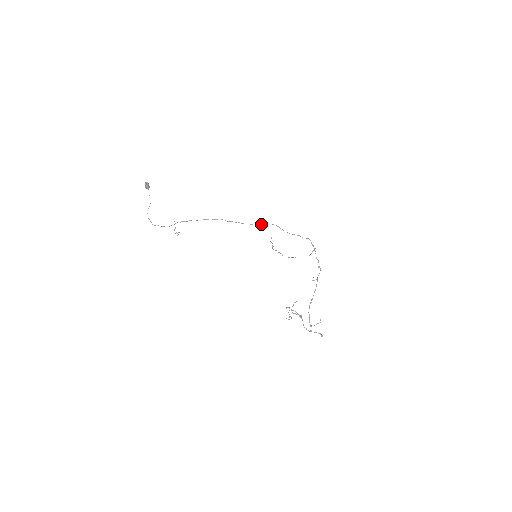
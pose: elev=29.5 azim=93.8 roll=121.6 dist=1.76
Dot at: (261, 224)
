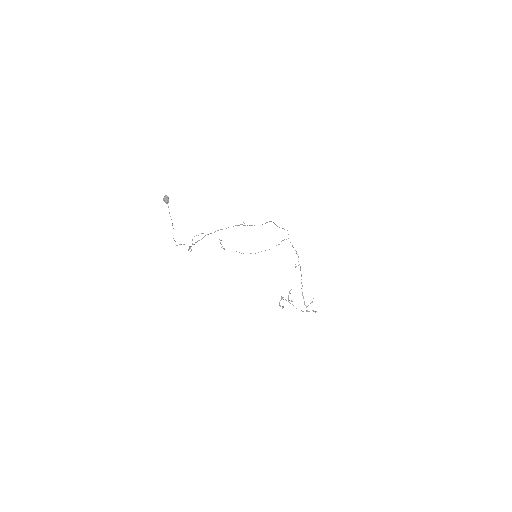
Dot at: (265, 223)
